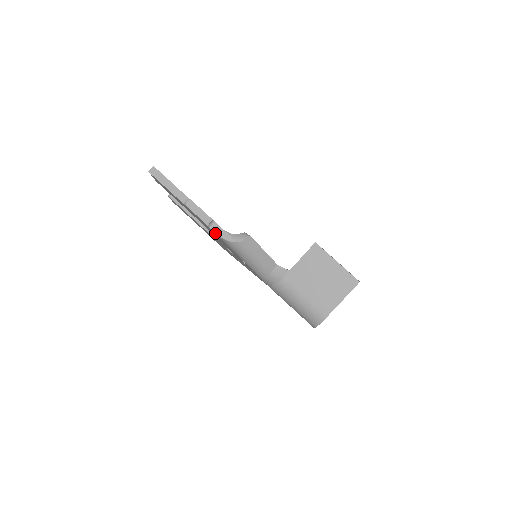
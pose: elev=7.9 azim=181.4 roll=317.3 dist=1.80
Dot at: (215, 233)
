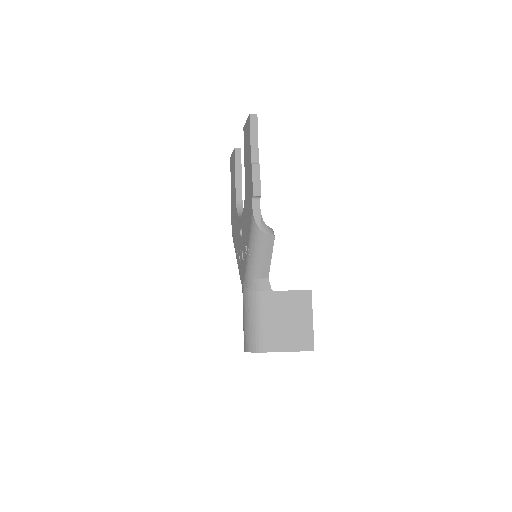
Dot at: (252, 207)
